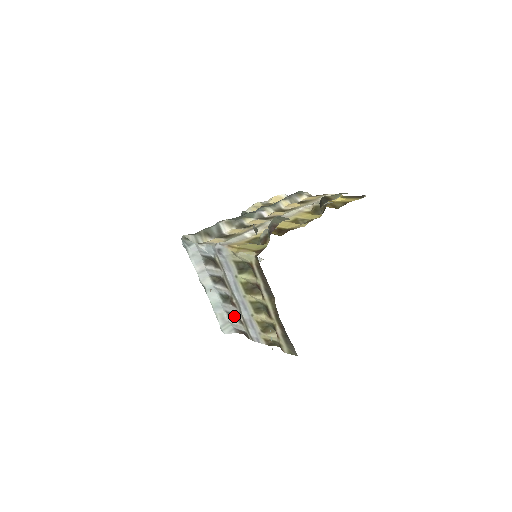
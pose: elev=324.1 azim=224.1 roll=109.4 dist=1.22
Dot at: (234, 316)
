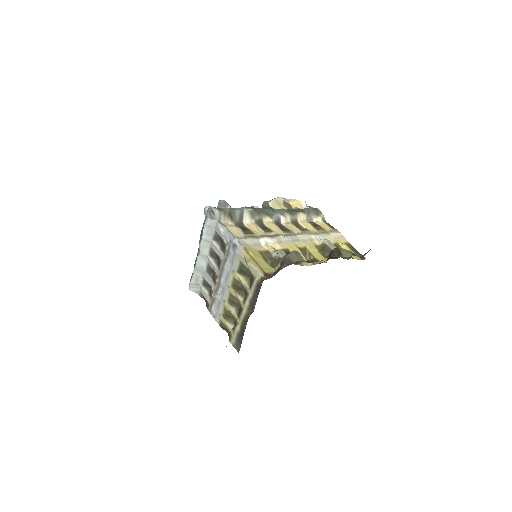
Dot at: (207, 285)
